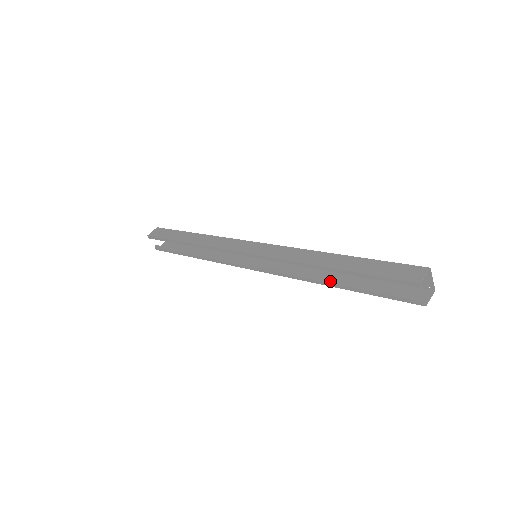
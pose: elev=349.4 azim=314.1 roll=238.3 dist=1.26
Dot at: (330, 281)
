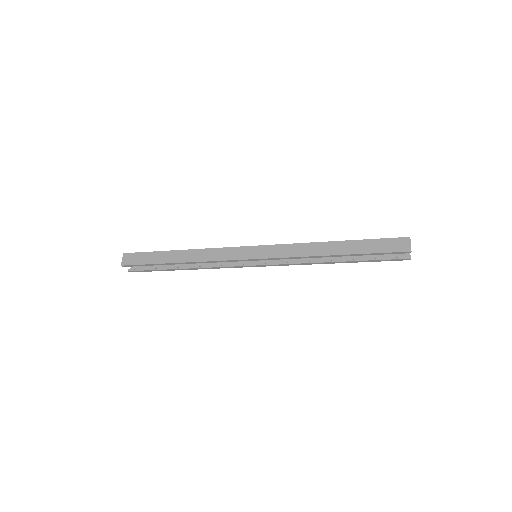
Dot at: (333, 260)
